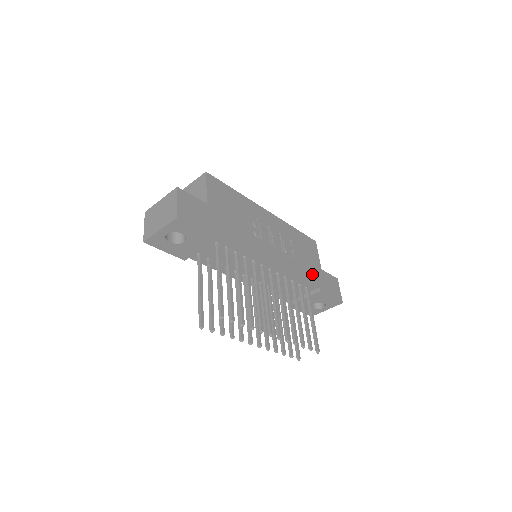
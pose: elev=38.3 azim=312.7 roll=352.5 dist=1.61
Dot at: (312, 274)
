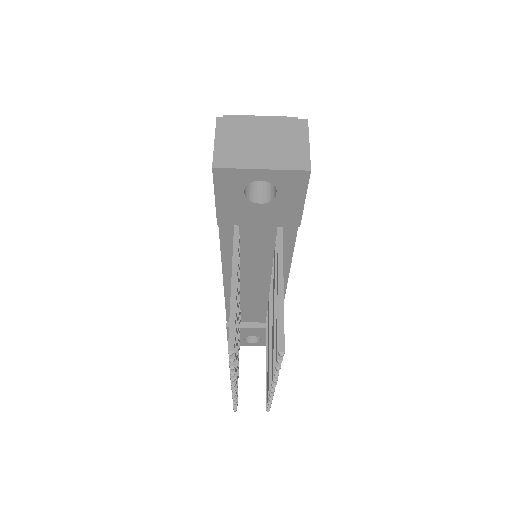
Dot at: occluded
